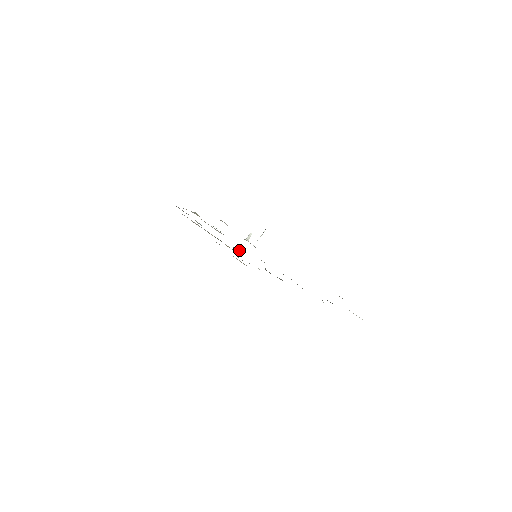
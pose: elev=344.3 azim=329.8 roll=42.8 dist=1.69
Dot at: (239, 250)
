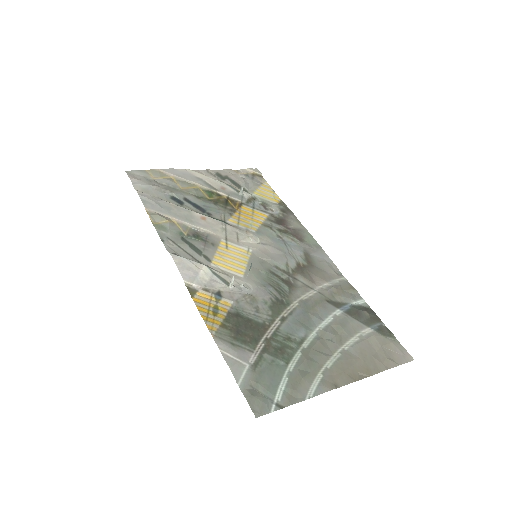
Dot at: (241, 189)
